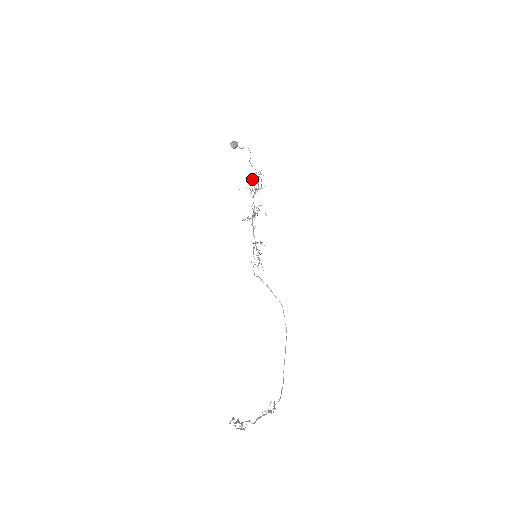
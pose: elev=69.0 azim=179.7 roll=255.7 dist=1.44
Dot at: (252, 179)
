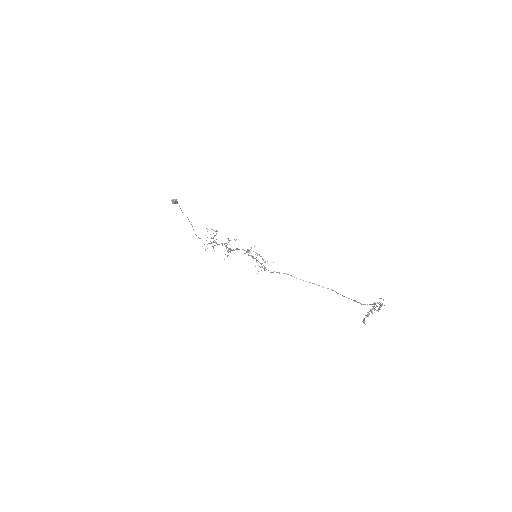
Dot at: (207, 244)
